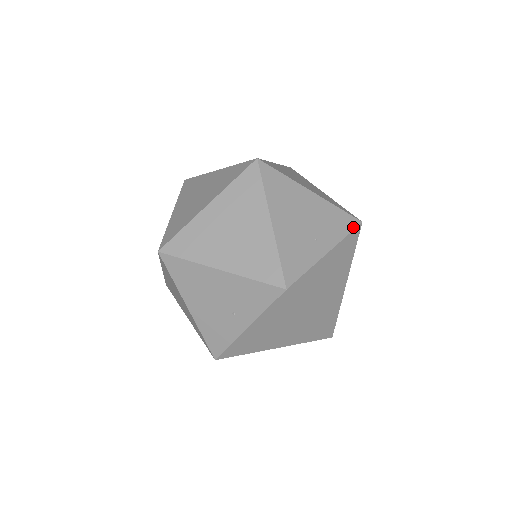
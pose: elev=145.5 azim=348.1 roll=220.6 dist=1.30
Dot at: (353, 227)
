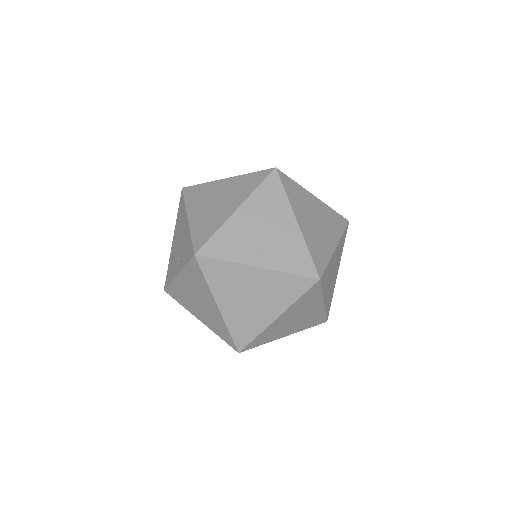
Dot at: (305, 274)
